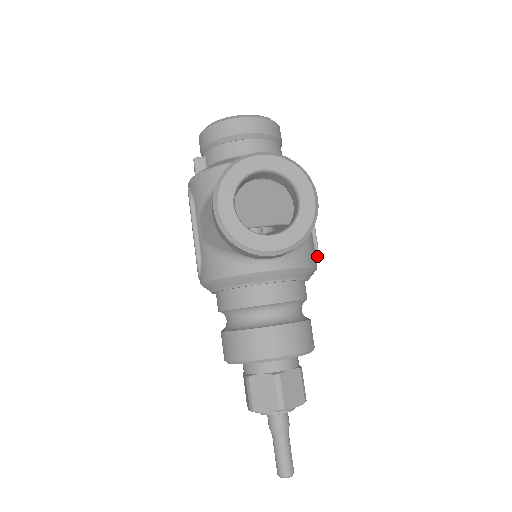
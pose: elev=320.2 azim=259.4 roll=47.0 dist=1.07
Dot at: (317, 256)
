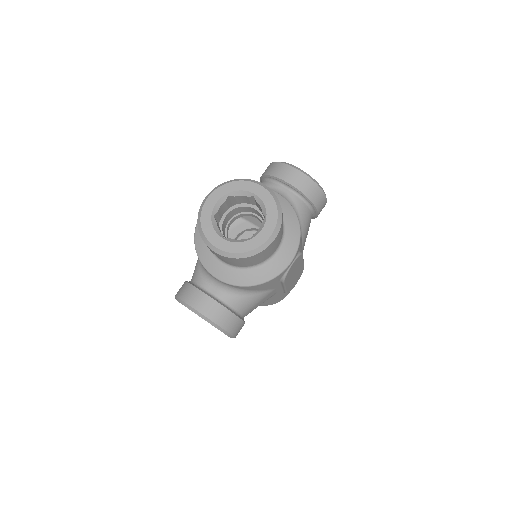
Dot at: (289, 291)
